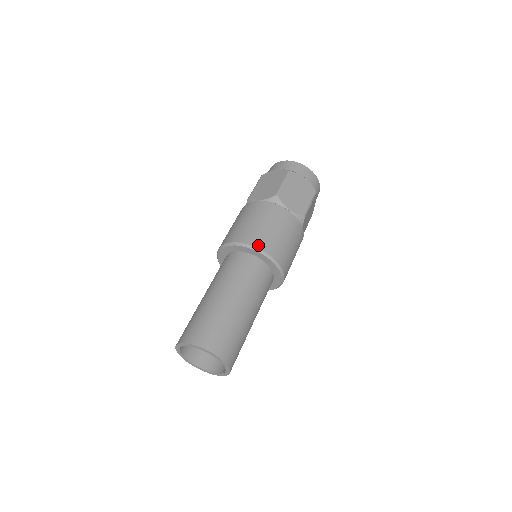
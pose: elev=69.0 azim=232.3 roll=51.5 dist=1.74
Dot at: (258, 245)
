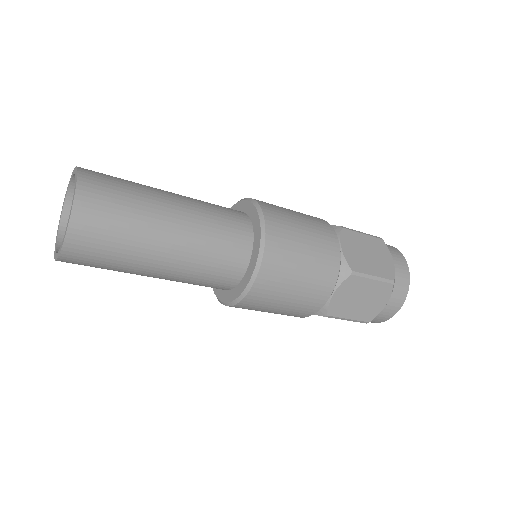
Dot at: (266, 209)
